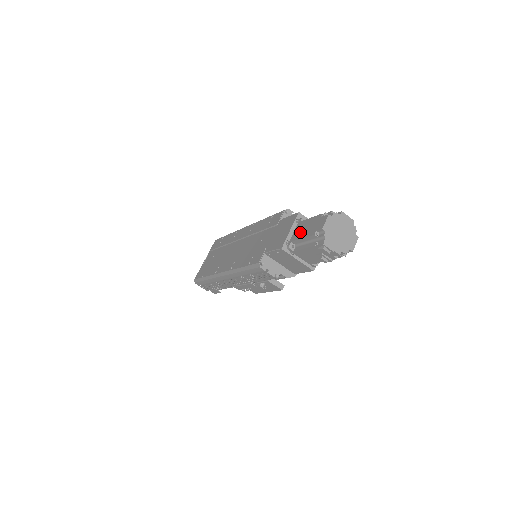
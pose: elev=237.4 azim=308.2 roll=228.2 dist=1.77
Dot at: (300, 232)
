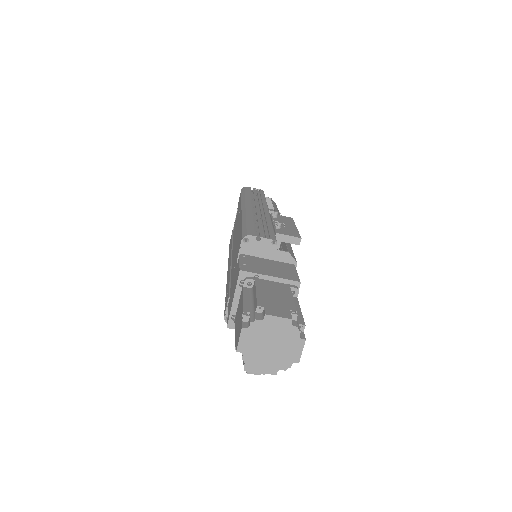
Dot at: (237, 315)
